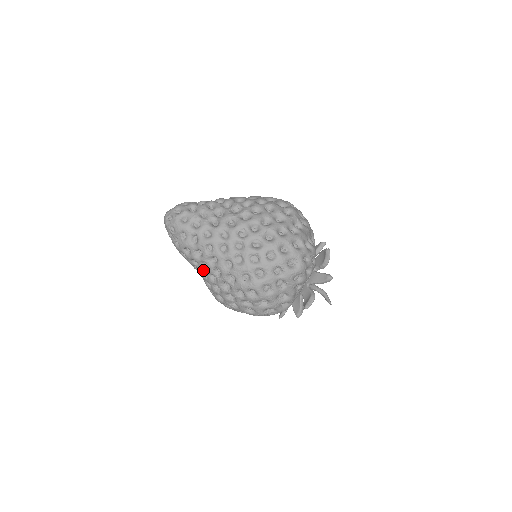
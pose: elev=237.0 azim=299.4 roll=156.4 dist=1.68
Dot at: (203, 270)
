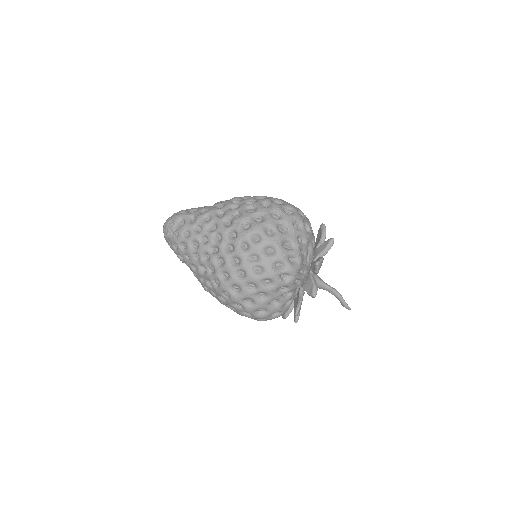
Dot at: (204, 246)
